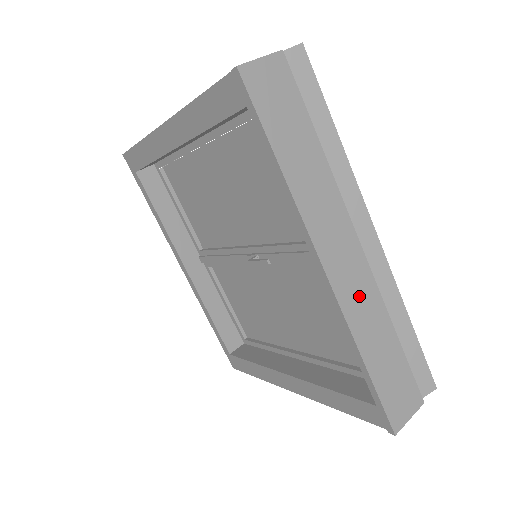
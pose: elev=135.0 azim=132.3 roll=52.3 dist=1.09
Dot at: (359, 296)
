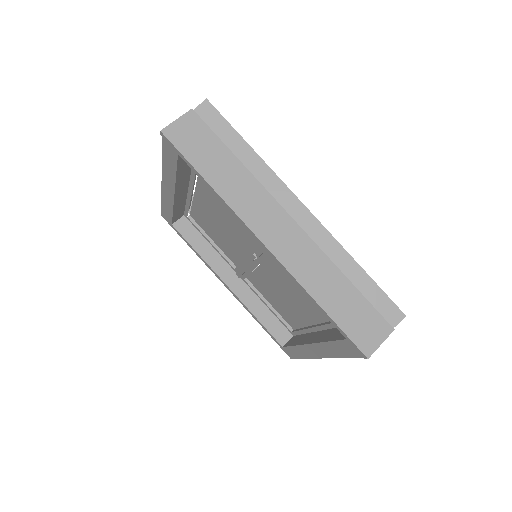
Dot at: (300, 255)
